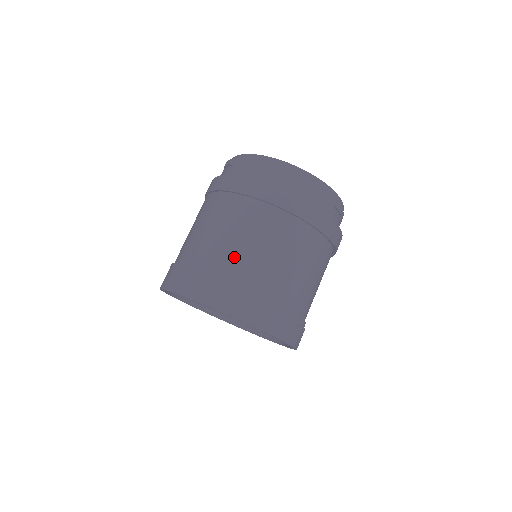
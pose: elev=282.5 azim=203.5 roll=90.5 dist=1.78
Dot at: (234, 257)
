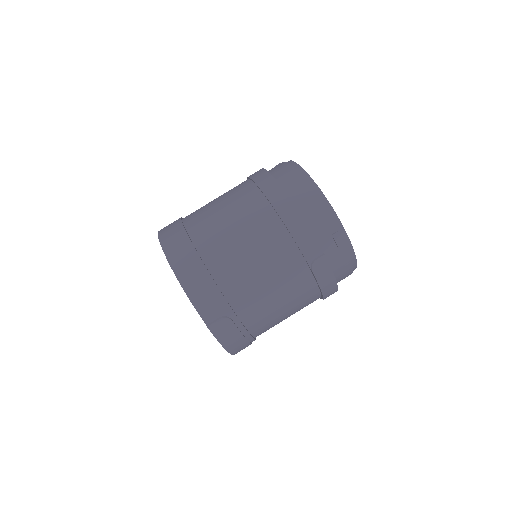
Dot at: (208, 222)
